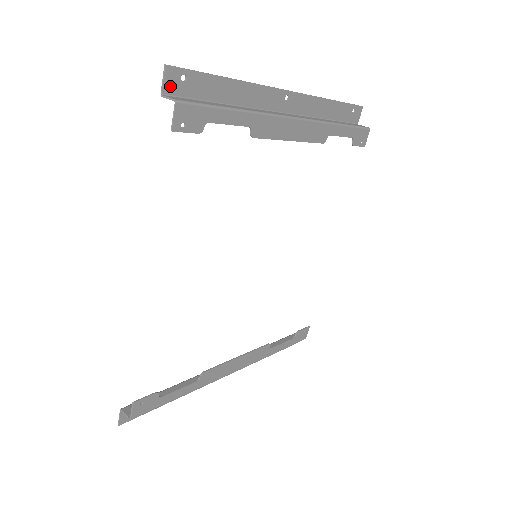
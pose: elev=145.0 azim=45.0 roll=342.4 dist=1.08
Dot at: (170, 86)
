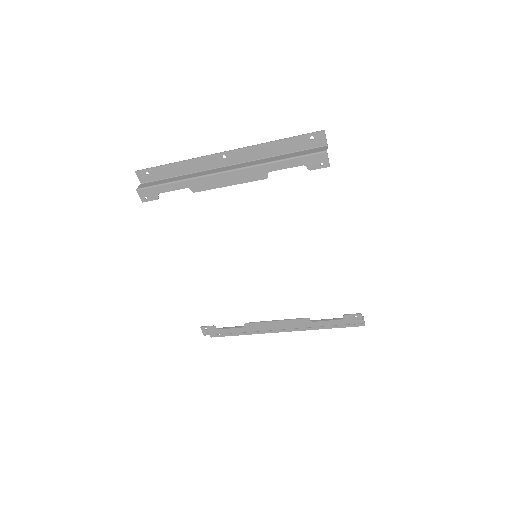
Dot at: (143, 179)
